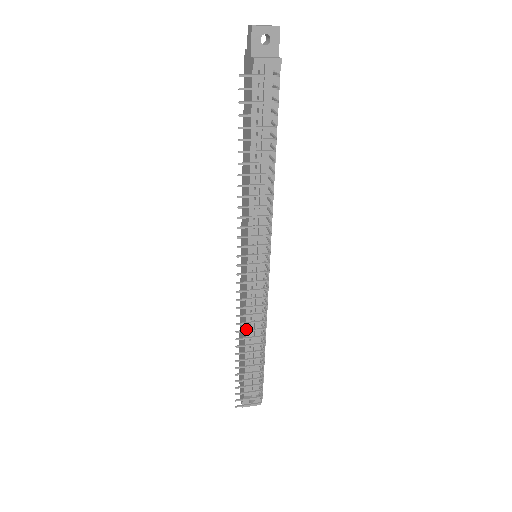
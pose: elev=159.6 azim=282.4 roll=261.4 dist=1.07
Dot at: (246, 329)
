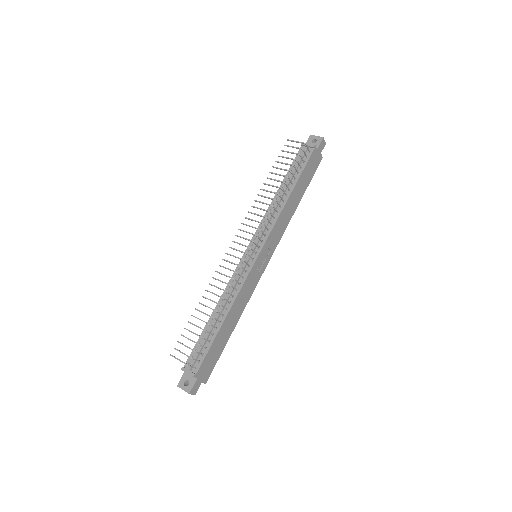
Dot at: (219, 301)
